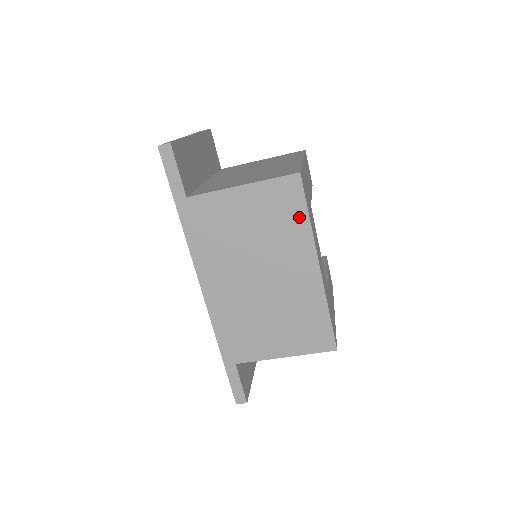
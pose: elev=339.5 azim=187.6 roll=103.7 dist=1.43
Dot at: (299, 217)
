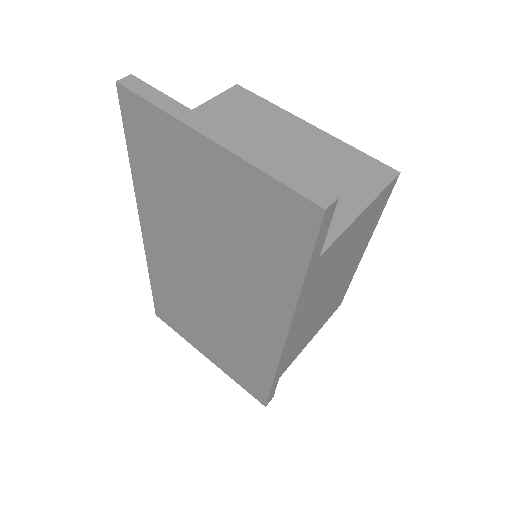
Dot at: (378, 216)
